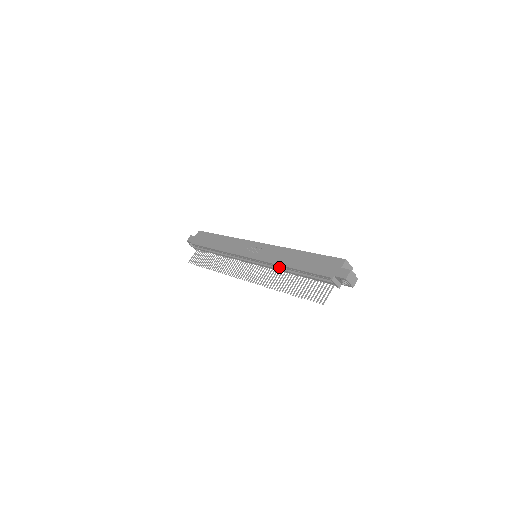
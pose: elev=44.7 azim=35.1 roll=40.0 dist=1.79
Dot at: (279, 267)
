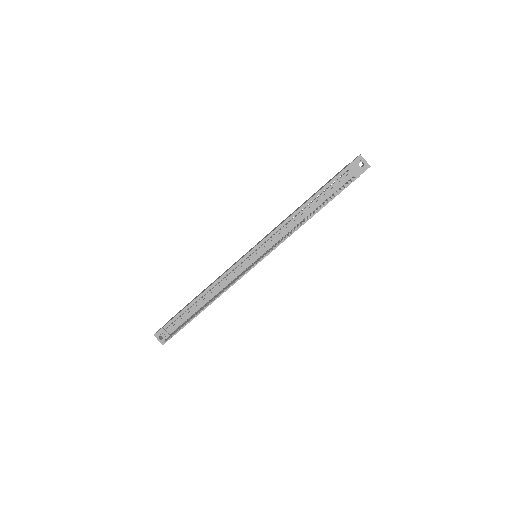
Dot at: (289, 223)
